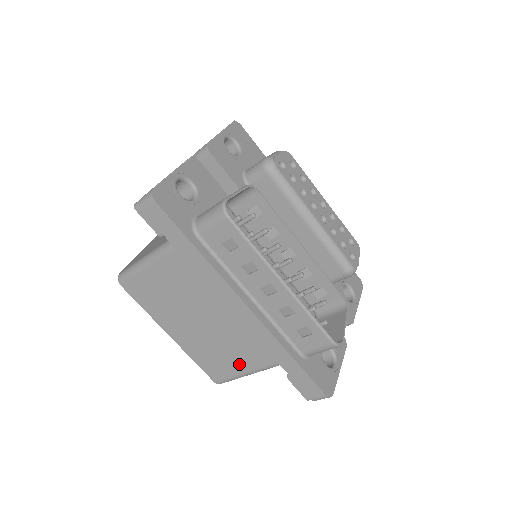
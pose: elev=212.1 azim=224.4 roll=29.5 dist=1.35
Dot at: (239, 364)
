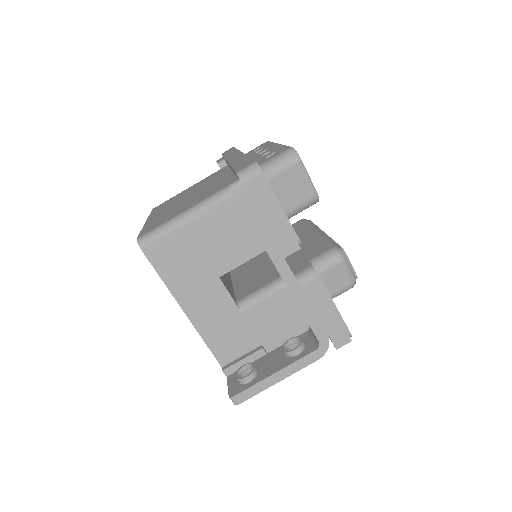
Dot at: (186, 208)
